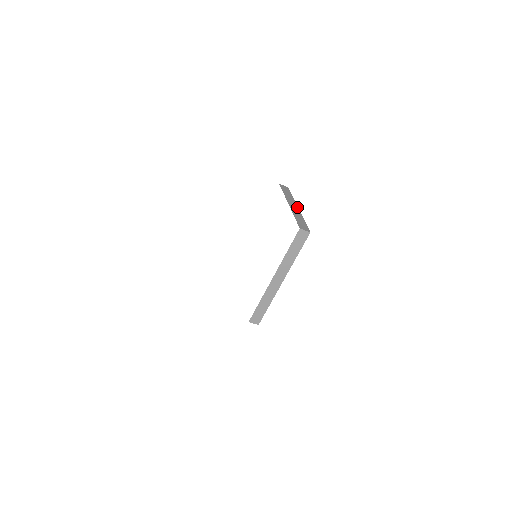
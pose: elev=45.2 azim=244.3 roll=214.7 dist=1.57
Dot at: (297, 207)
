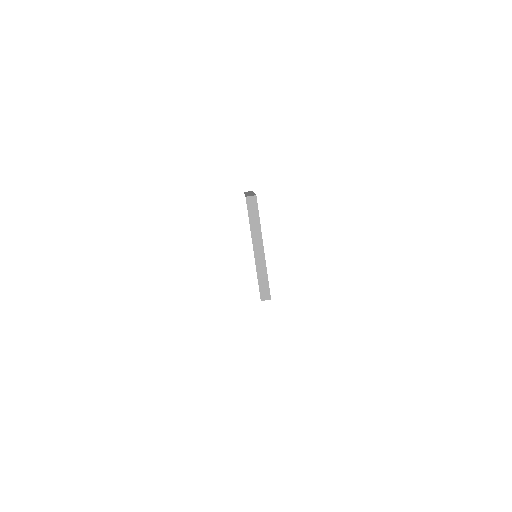
Dot at: occluded
